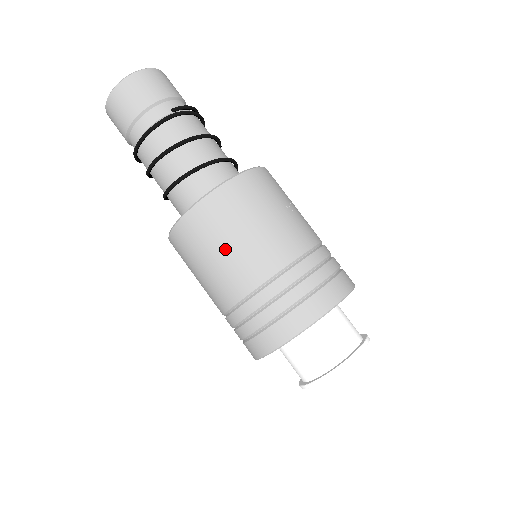
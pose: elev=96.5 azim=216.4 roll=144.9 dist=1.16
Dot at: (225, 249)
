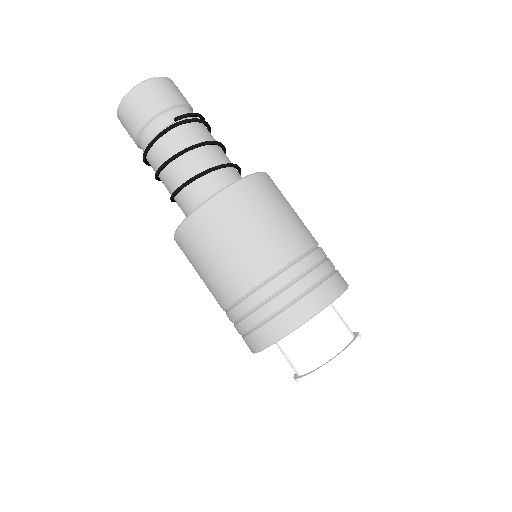
Dot at: (219, 255)
